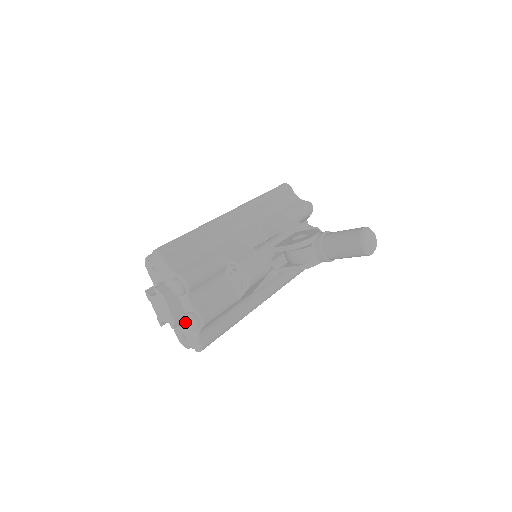
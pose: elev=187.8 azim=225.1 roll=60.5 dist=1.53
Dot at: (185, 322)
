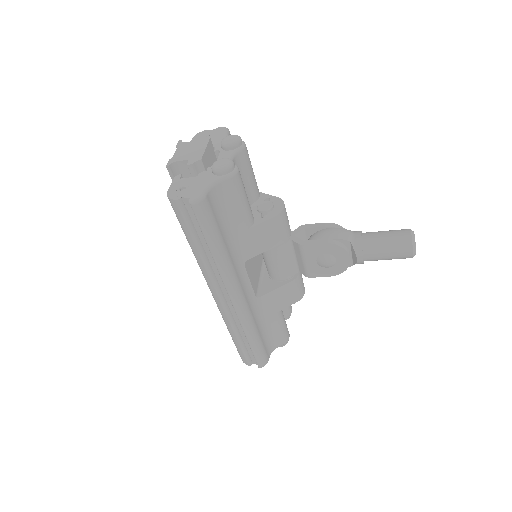
Dot at: (214, 163)
